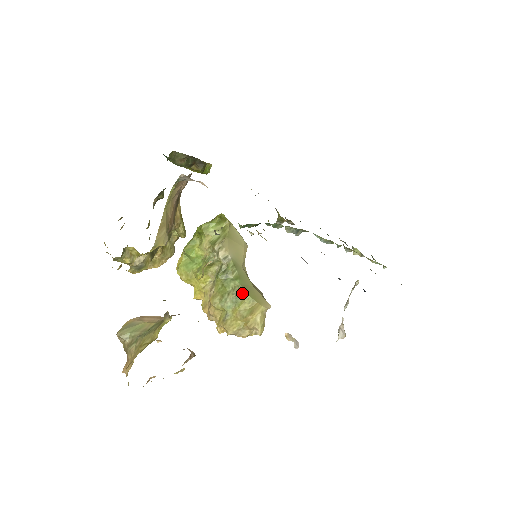
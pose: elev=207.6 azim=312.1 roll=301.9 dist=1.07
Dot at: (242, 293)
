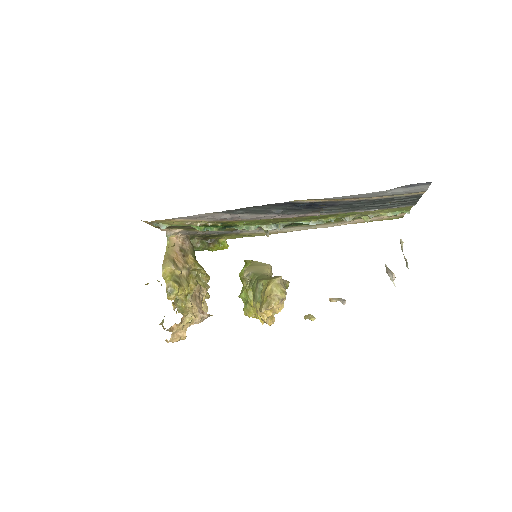
Dot at: (259, 282)
